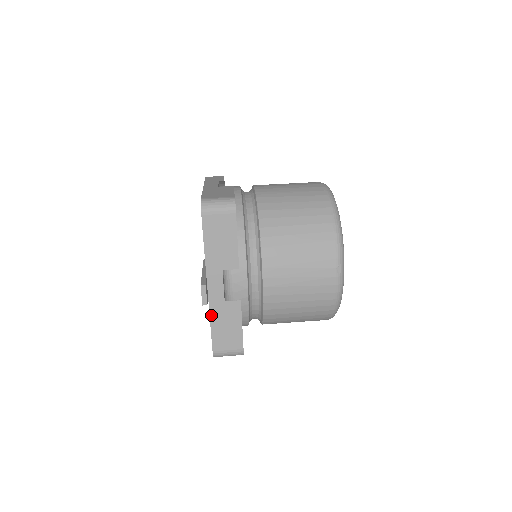
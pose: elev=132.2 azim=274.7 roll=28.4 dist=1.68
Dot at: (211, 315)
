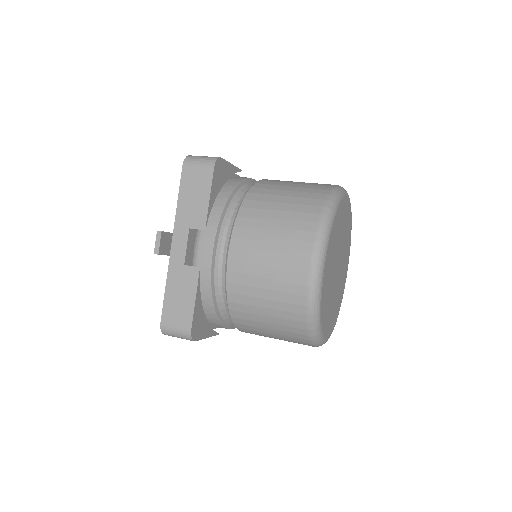
Dot at: (168, 278)
